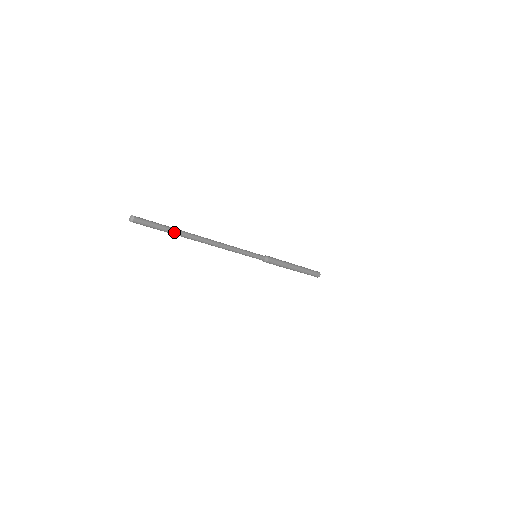
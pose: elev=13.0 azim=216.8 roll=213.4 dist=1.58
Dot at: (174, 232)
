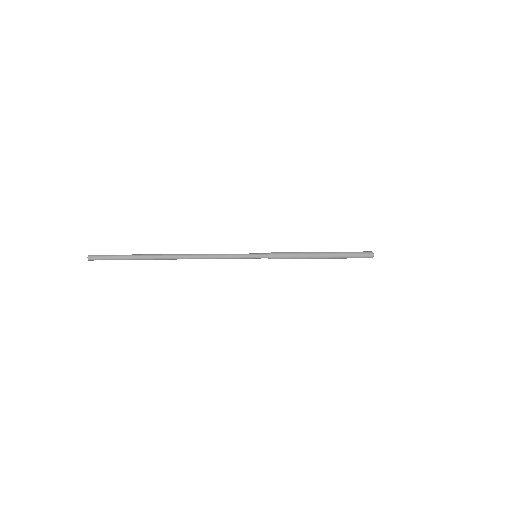
Dot at: (137, 258)
